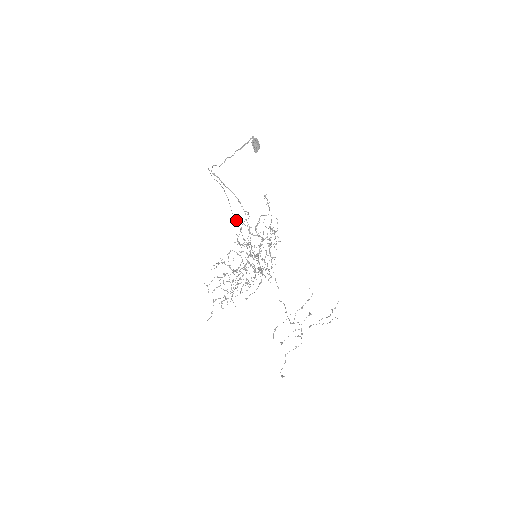
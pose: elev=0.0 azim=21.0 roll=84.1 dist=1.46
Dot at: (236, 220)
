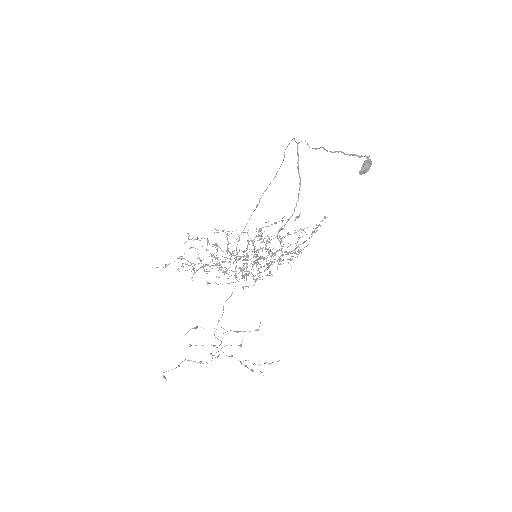
Dot at: (259, 202)
